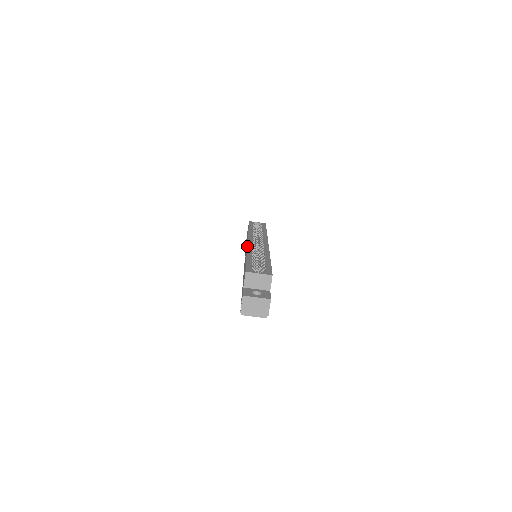
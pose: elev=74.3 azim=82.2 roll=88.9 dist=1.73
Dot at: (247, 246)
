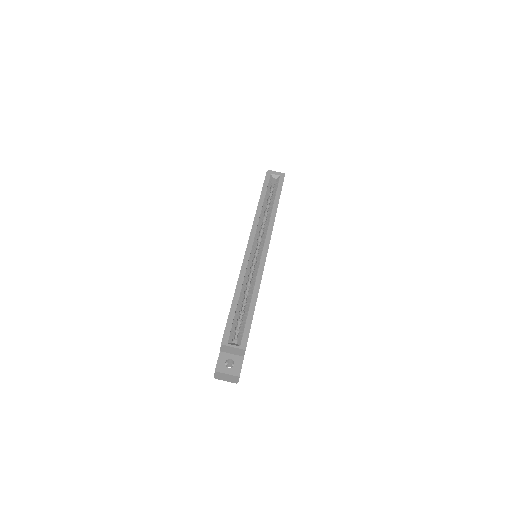
Dot at: occluded
